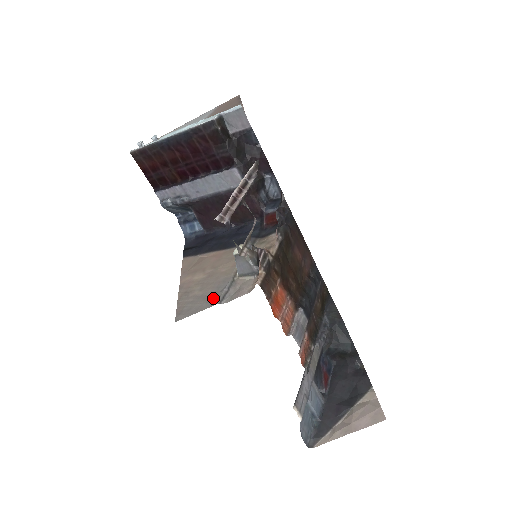
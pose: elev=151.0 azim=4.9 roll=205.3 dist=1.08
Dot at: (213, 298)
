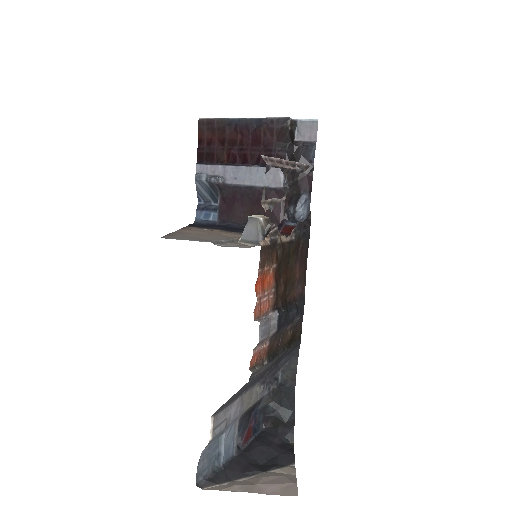
Dot at: (208, 240)
